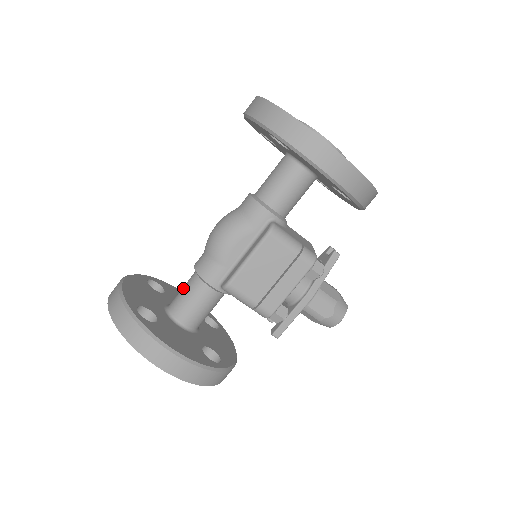
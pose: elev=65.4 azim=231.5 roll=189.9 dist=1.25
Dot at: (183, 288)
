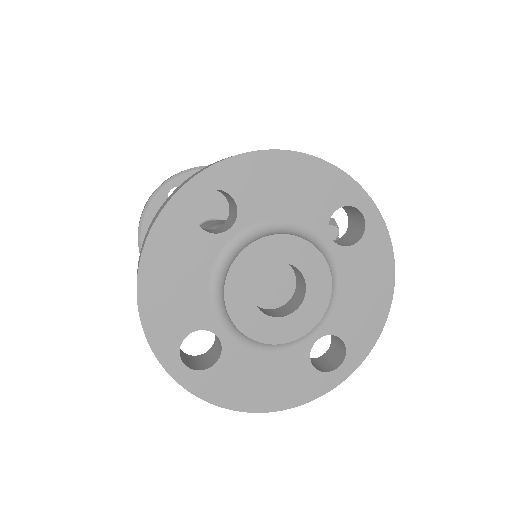
Dot at: occluded
